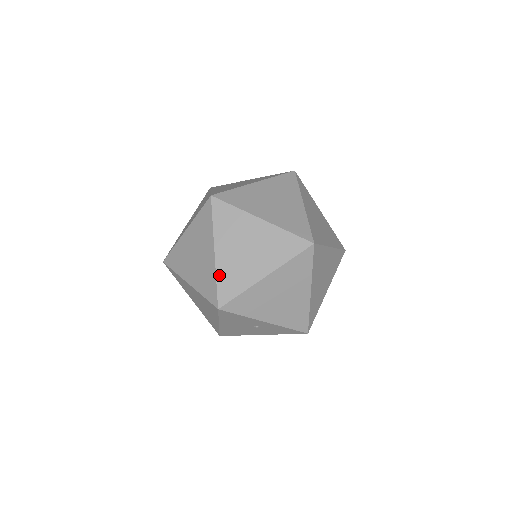
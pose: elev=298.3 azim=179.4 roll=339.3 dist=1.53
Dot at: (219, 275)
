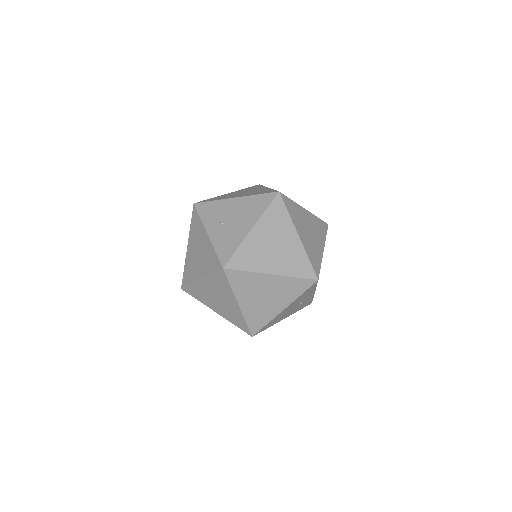
Dot at: (308, 253)
